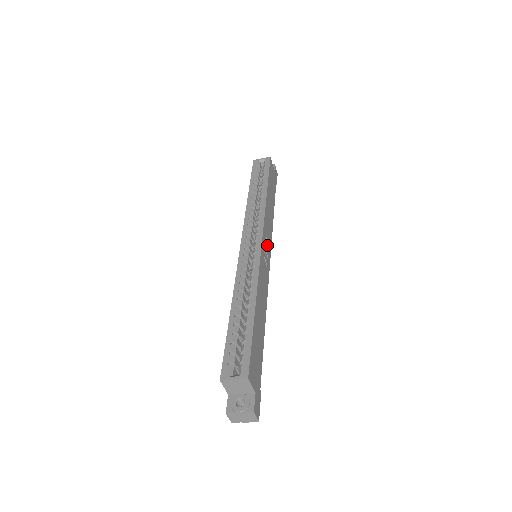
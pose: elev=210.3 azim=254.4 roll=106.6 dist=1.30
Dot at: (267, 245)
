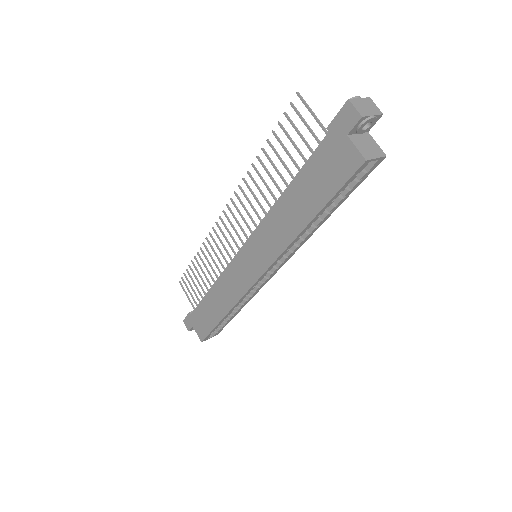
Dot at: occluded
